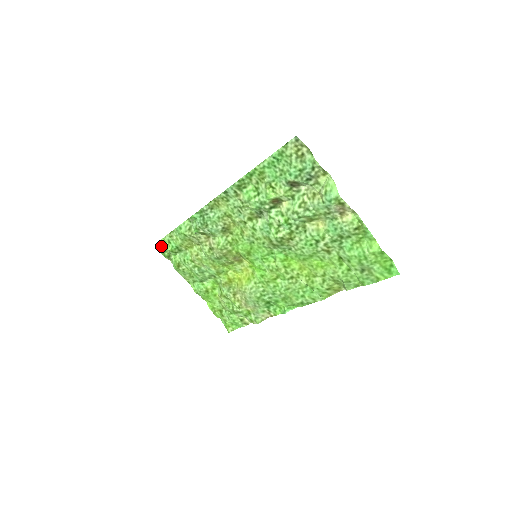
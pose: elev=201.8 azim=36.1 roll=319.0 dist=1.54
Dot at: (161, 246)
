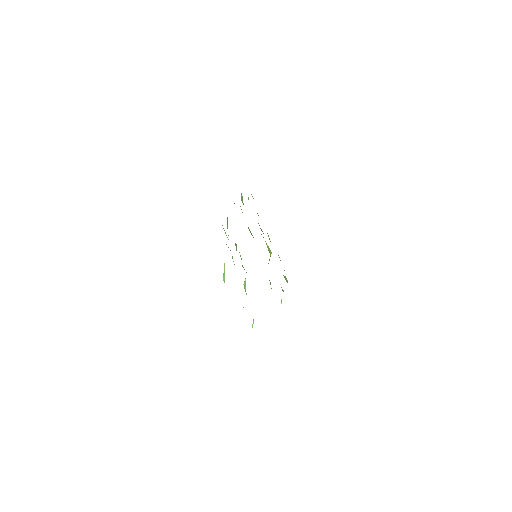
Dot at: occluded
